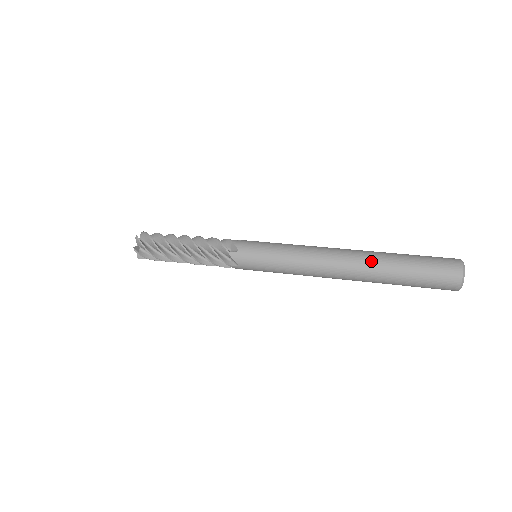
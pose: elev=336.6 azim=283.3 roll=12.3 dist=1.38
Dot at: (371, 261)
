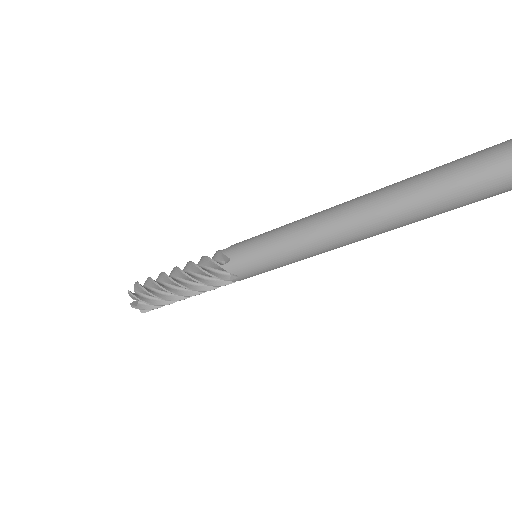
Dot at: occluded
